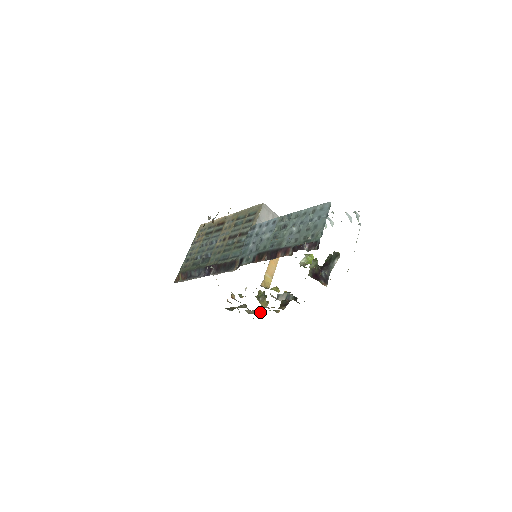
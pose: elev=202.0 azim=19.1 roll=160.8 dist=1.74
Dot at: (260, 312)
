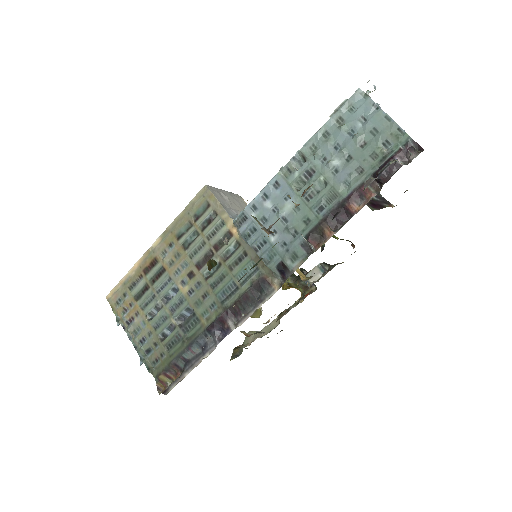
Dot at: (276, 322)
